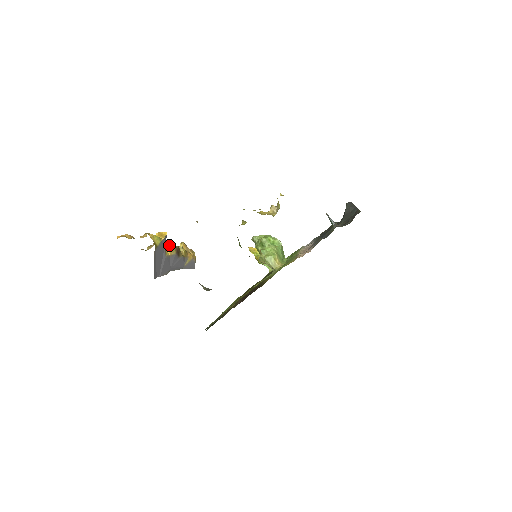
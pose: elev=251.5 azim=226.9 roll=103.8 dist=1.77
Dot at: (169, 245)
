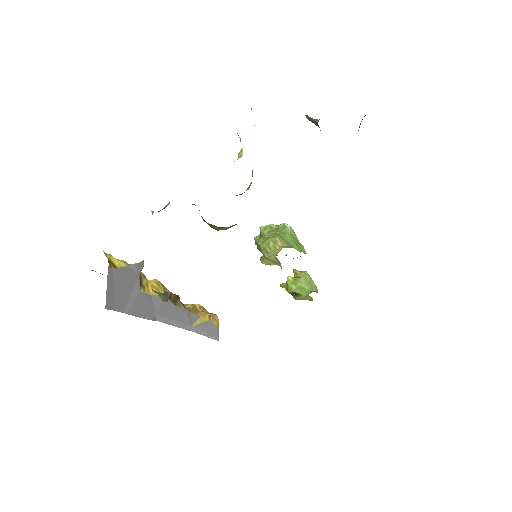
Dot at: (153, 284)
